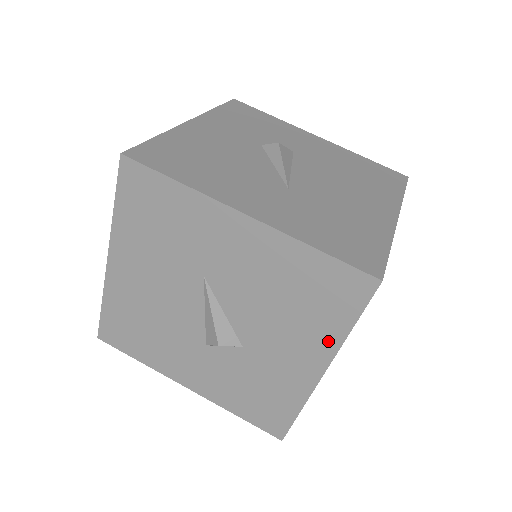
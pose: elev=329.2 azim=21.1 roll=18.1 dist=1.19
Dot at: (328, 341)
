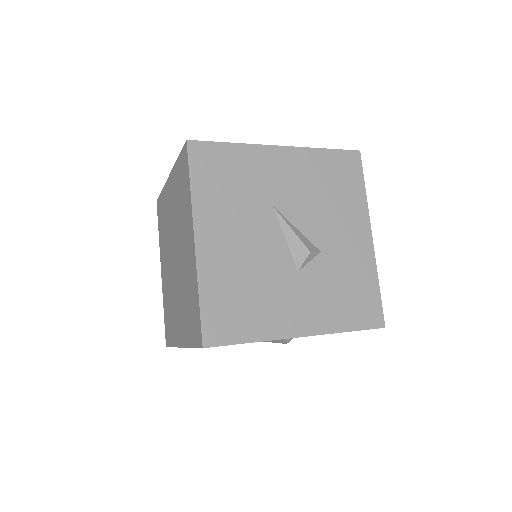
Dot at: (360, 208)
